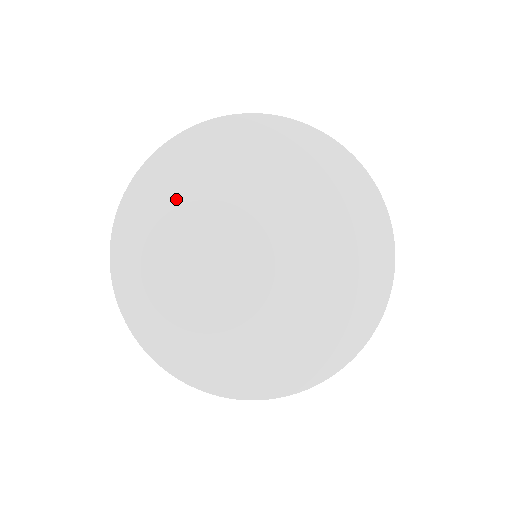
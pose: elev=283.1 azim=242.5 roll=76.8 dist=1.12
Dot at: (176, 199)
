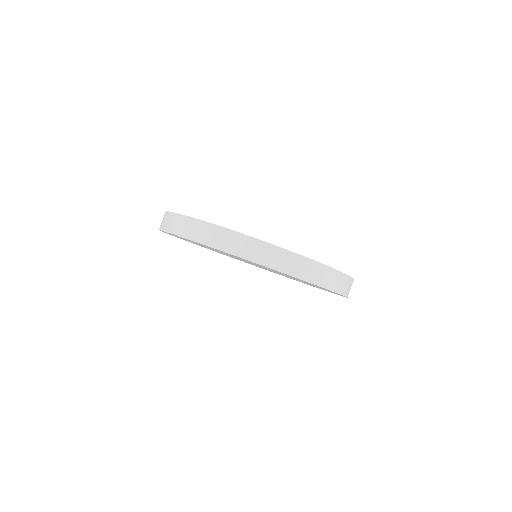
Dot at: occluded
